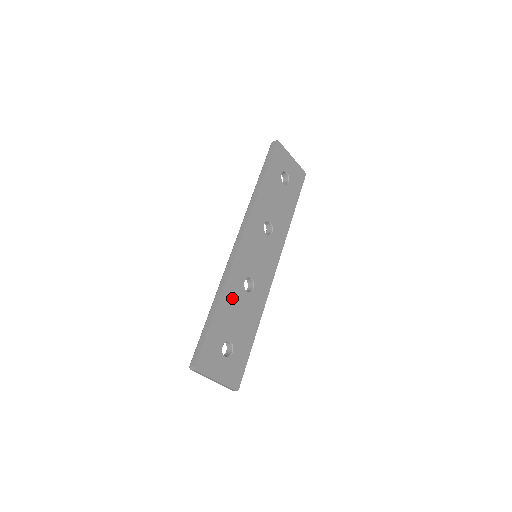
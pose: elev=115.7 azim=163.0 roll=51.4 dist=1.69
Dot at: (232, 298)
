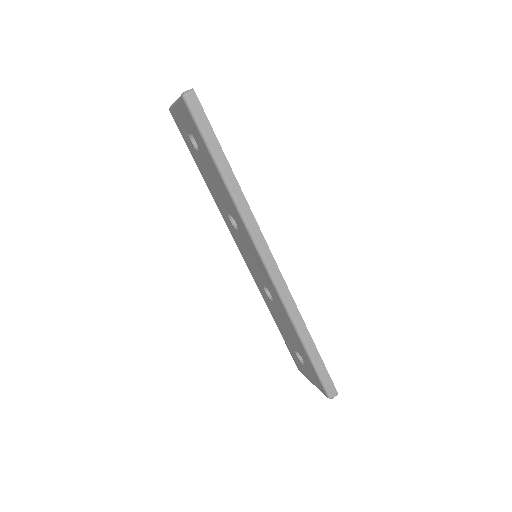
Dot at: occluded
